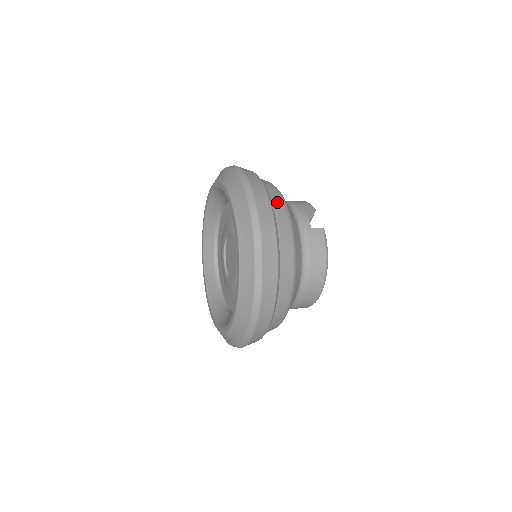
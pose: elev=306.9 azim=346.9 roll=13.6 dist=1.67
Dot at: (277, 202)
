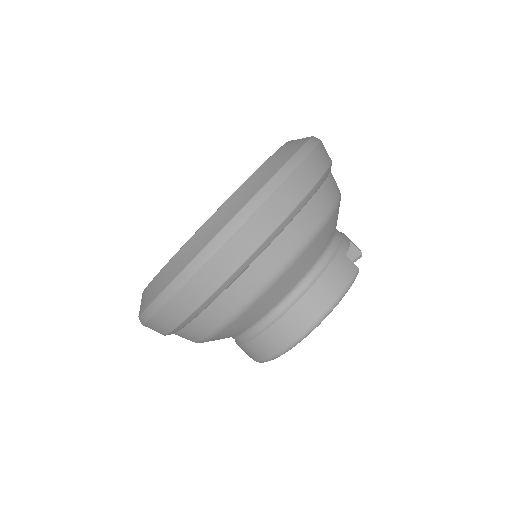
Dot at: (333, 185)
